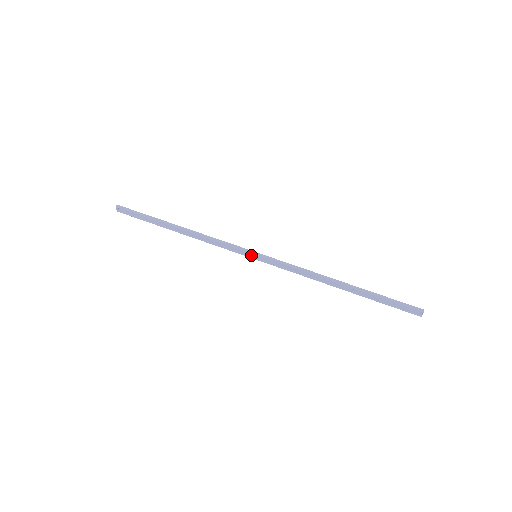
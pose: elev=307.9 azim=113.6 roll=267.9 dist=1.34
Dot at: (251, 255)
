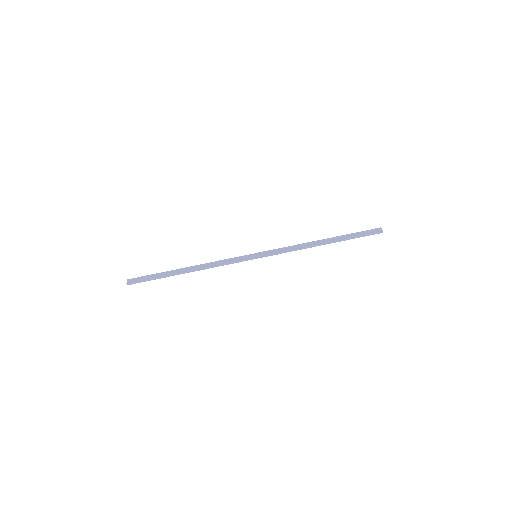
Dot at: (252, 257)
